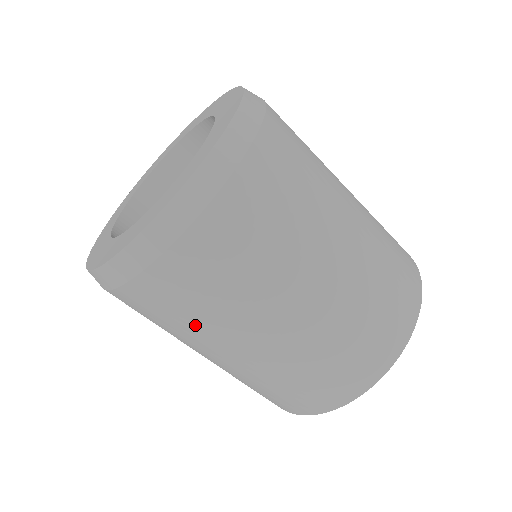
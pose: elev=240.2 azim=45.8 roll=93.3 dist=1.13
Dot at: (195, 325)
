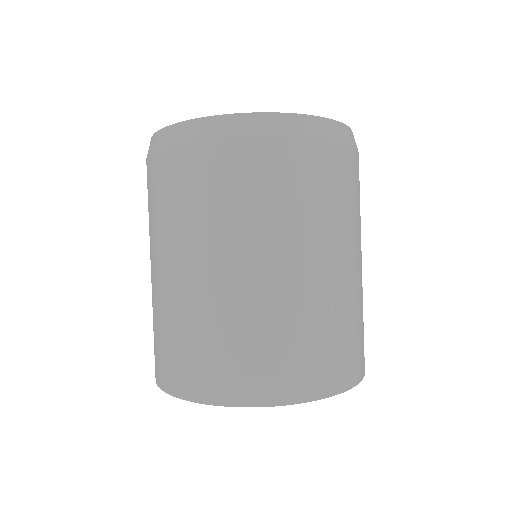
Dot at: (203, 217)
